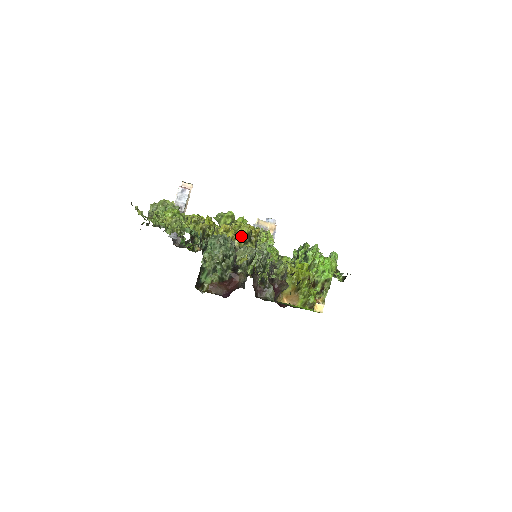
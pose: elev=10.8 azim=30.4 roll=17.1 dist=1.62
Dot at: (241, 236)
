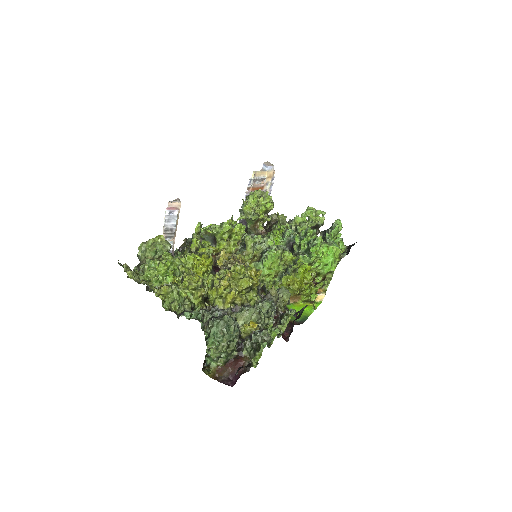
Dot at: (242, 290)
